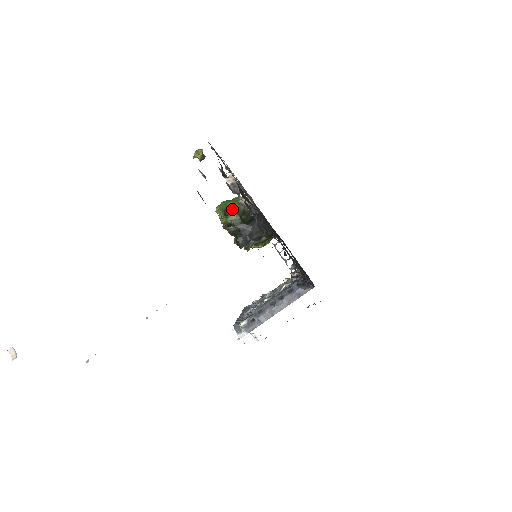
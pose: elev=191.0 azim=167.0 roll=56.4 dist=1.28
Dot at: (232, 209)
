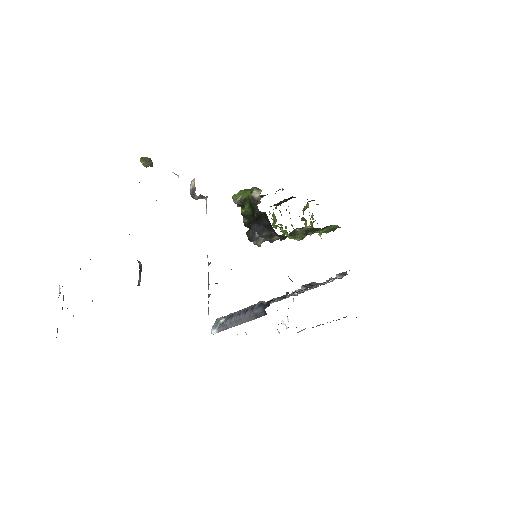
Dot at: (246, 200)
